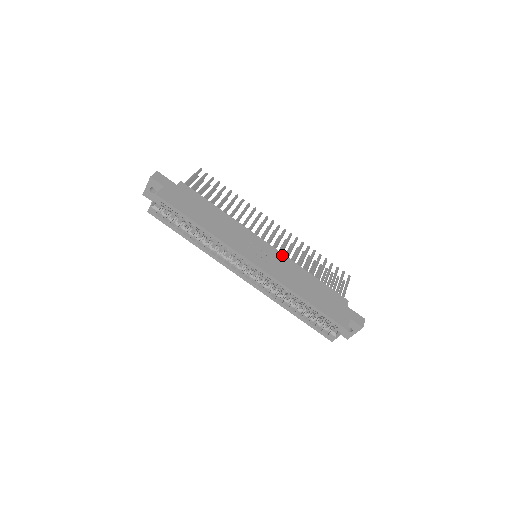
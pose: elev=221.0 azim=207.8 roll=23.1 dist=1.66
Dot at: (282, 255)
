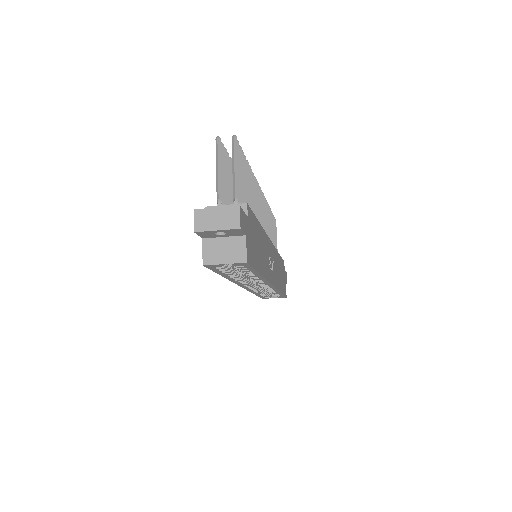
Dot at: (274, 248)
